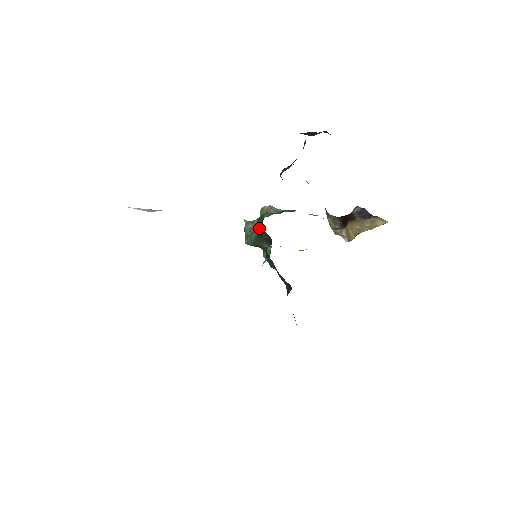
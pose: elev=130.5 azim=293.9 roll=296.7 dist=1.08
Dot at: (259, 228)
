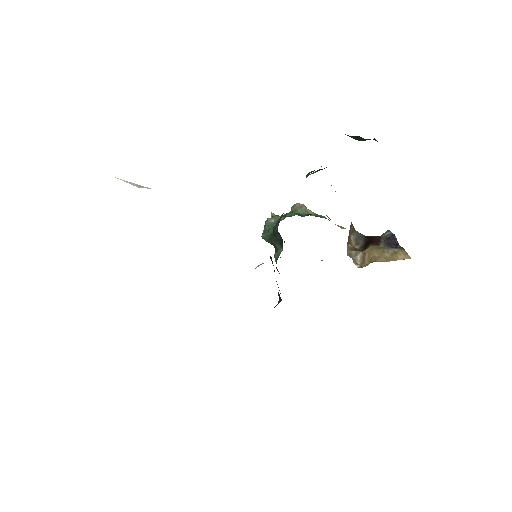
Dot at: (276, 226)
